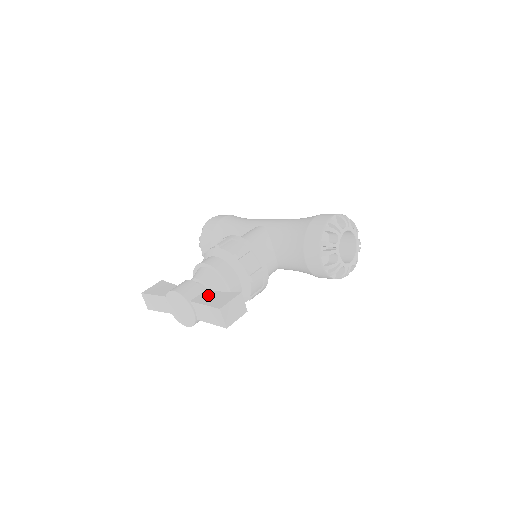
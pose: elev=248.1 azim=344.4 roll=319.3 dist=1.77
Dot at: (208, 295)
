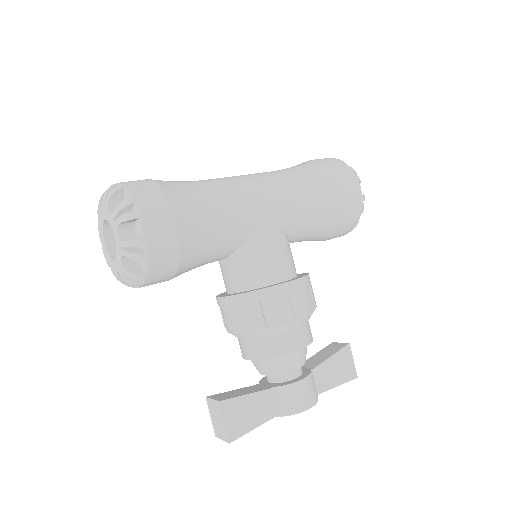
Dot at: (325, 373)
